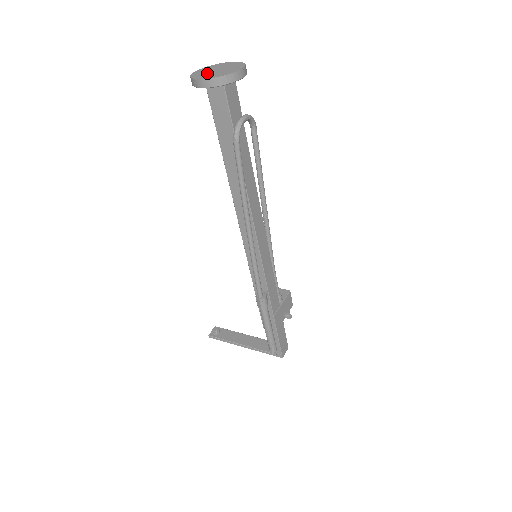
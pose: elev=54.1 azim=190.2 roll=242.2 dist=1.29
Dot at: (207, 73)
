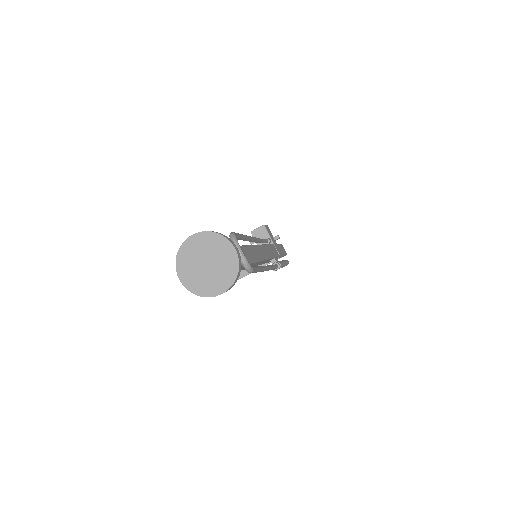
Dot at: (205, 278)
